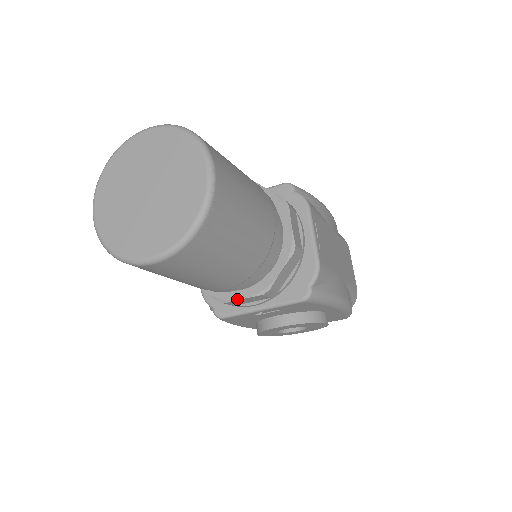
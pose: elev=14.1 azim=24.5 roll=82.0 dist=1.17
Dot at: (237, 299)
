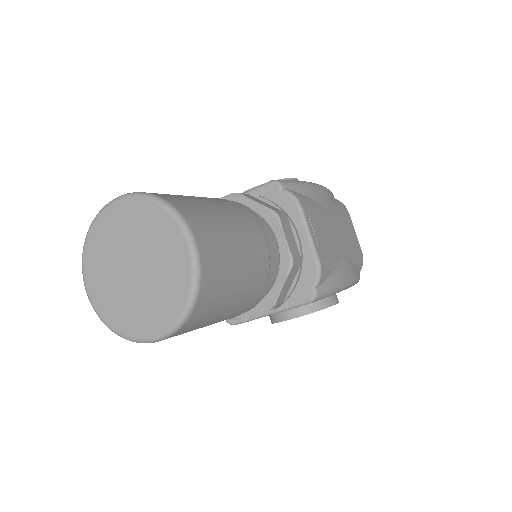
Dot at: (245, 316)
